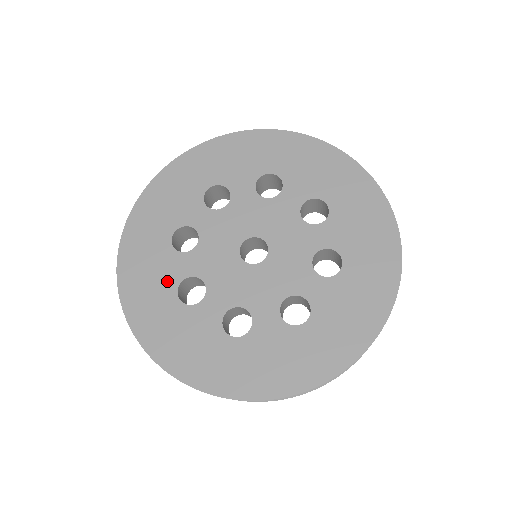
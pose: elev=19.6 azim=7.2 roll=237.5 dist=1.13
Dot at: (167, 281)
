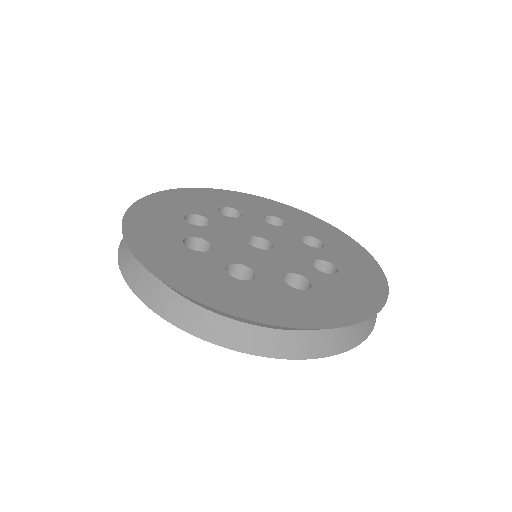
Dot at: (174, 233)
